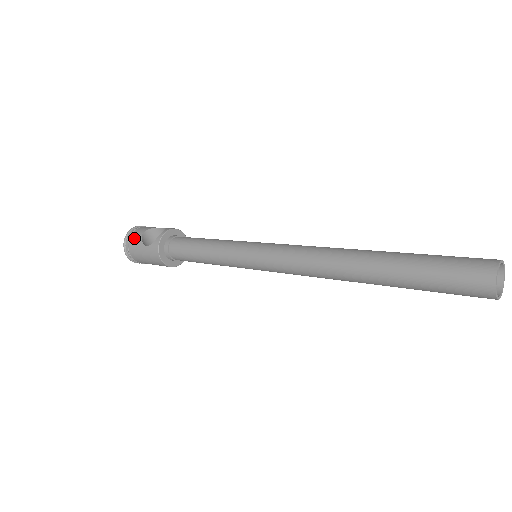
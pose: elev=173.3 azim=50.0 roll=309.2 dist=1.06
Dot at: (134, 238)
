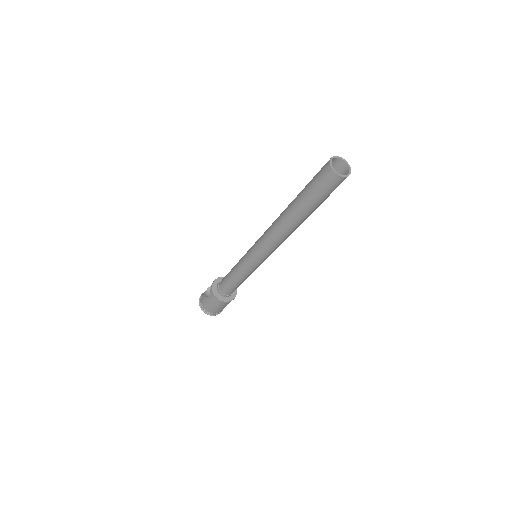
Dot at: (202, 298)
